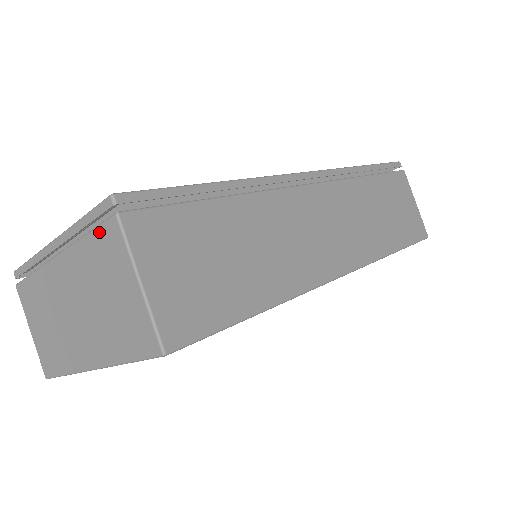
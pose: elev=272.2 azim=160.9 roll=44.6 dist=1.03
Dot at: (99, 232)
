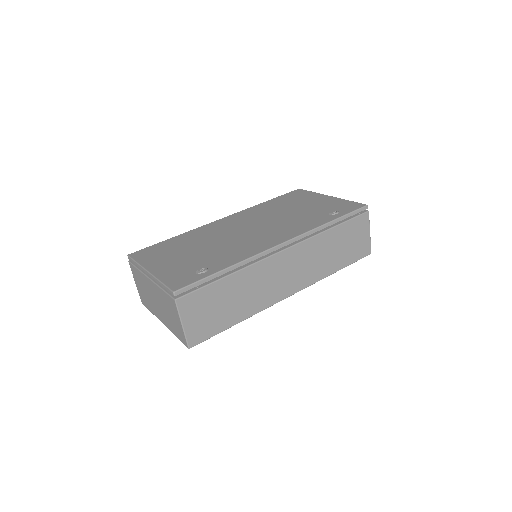
Dot at: (168, 296)
